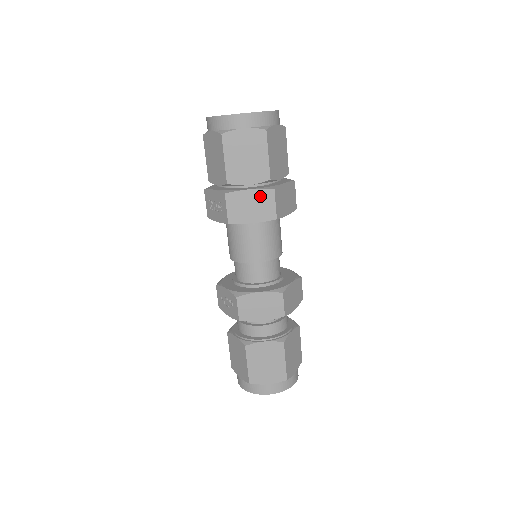
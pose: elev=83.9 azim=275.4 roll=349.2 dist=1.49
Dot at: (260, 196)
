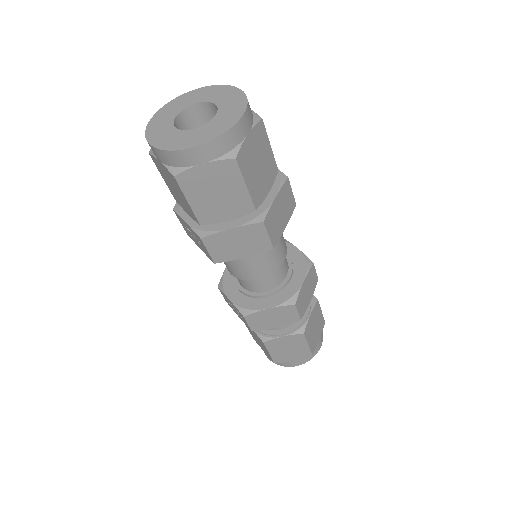
Dot at: (246, 232)
